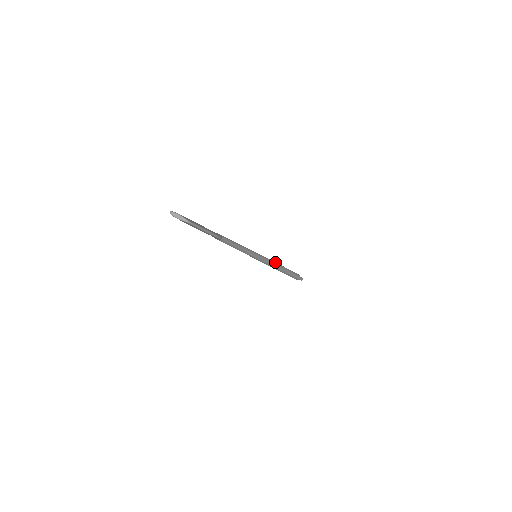
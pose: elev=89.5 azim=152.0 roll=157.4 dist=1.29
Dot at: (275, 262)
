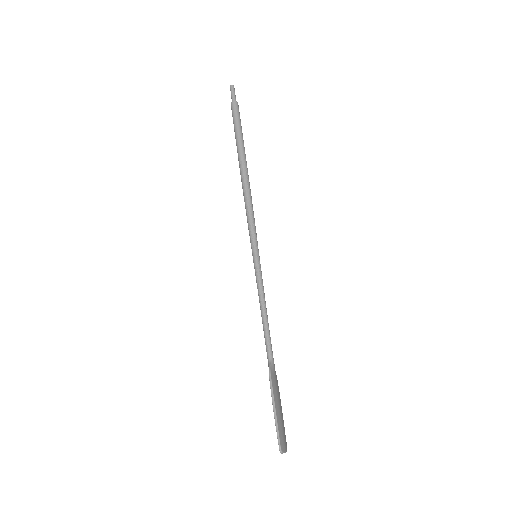
Dot at: occluded
